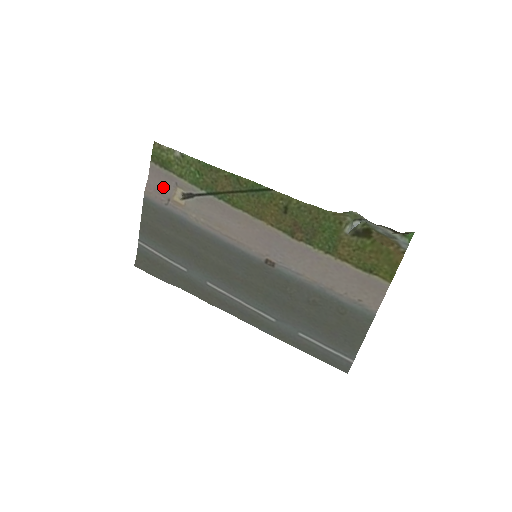
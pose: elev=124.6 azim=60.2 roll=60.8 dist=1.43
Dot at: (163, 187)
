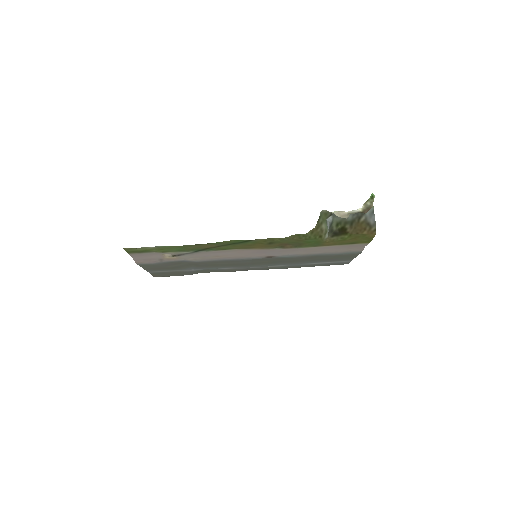
Dot at: (151, 257)
